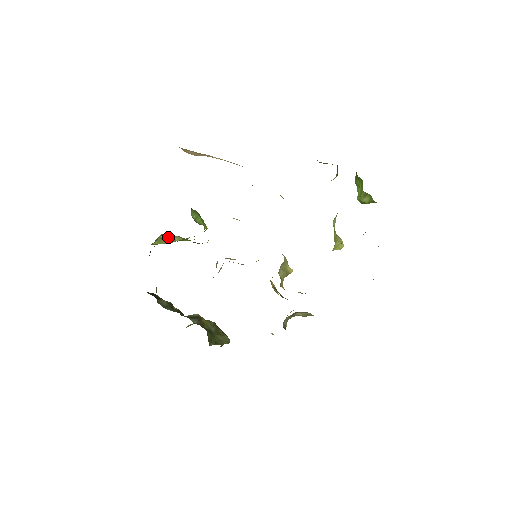
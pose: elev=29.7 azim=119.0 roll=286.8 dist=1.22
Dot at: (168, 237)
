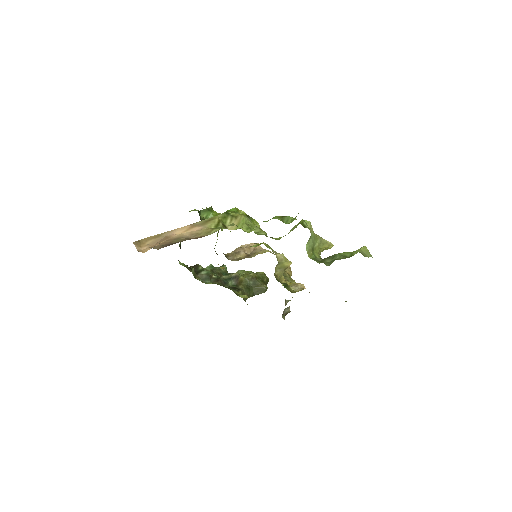
Dot at: occluded
